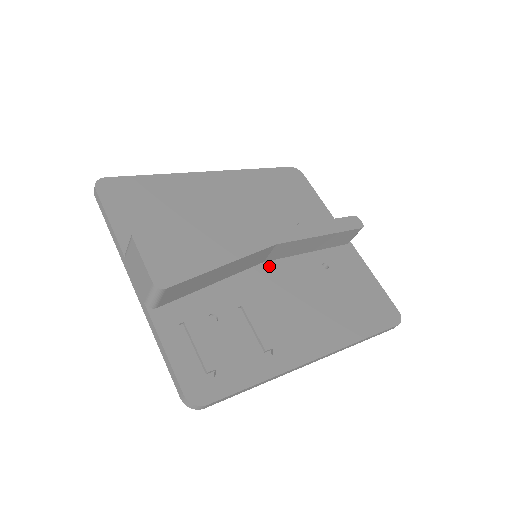
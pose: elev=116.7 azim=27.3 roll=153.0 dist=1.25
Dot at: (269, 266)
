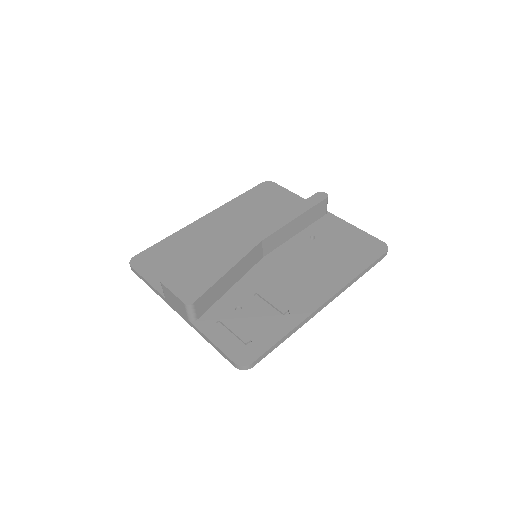
Dot at: (268, 258)
